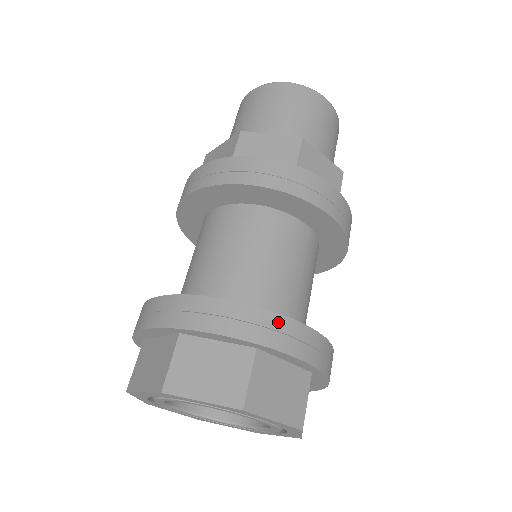
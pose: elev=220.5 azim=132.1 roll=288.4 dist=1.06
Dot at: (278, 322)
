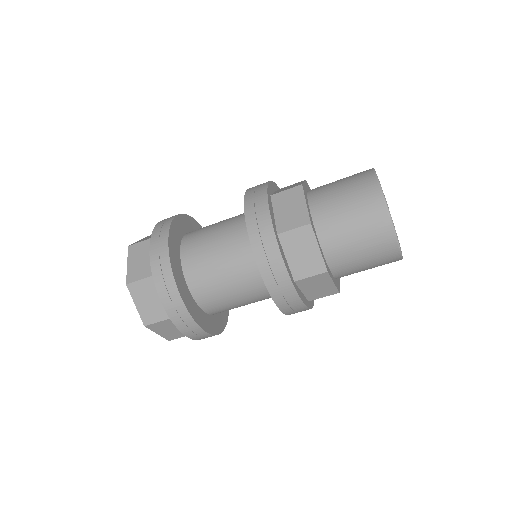
Dot at: occluded
